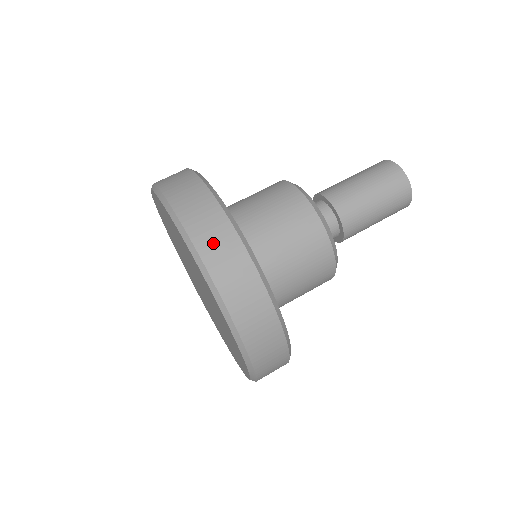
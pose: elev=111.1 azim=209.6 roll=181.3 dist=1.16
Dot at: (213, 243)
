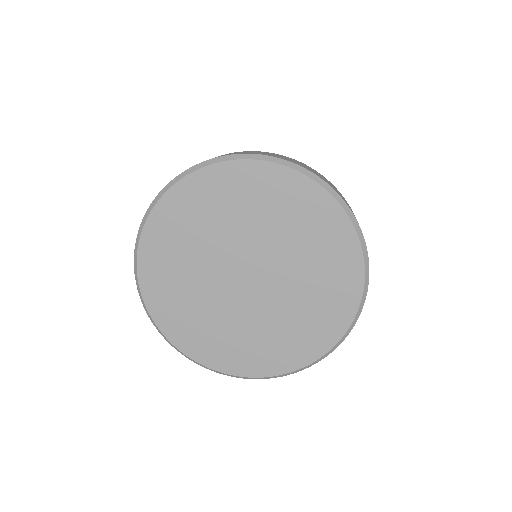
Dot at: (268, 154)
